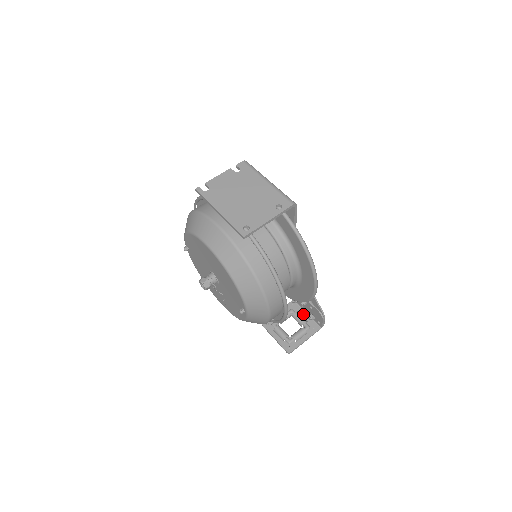
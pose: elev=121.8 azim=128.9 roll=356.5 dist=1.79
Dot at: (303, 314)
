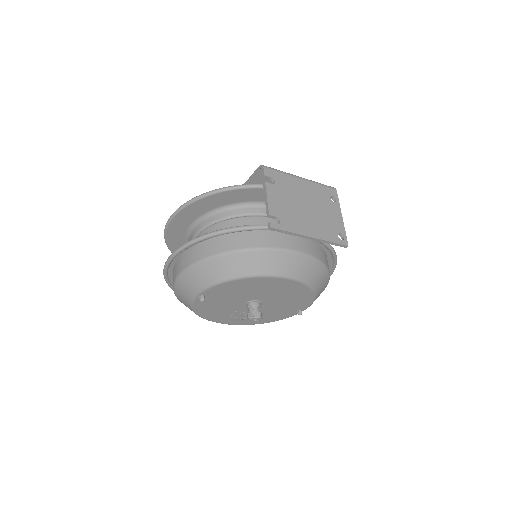
Dot at: occluded
